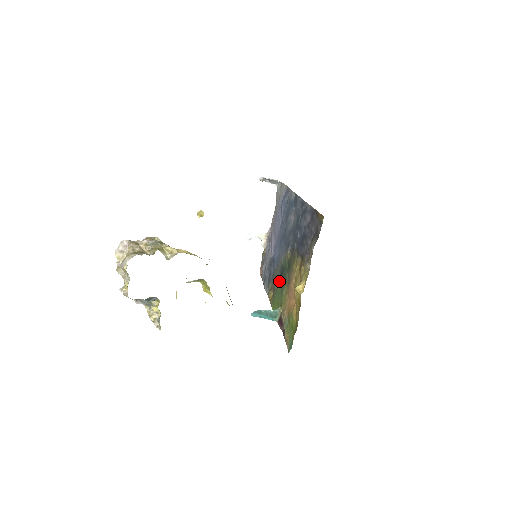
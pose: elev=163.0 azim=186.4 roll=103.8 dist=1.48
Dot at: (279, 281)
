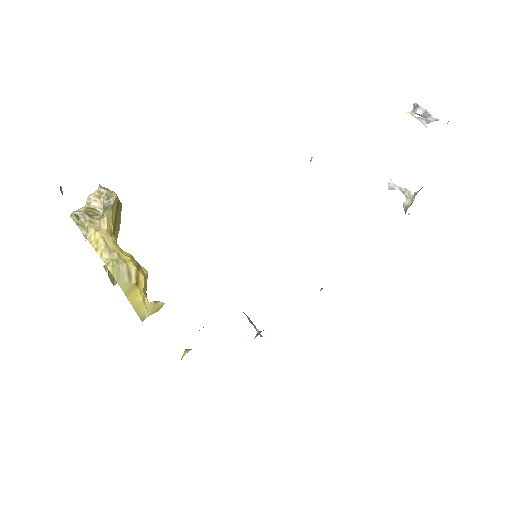
Dot at: occluded
